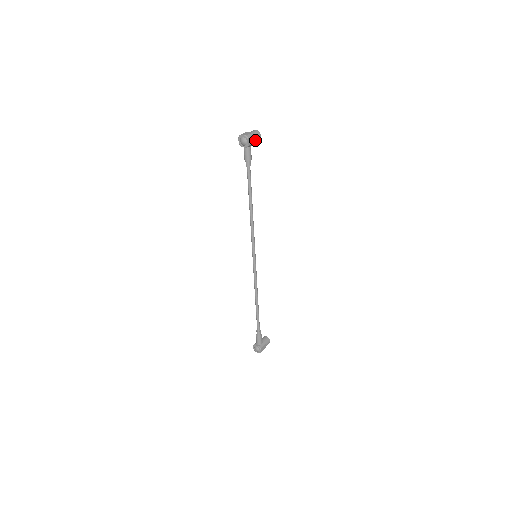
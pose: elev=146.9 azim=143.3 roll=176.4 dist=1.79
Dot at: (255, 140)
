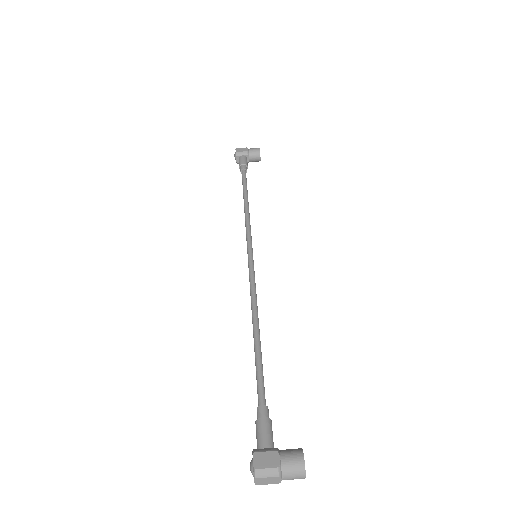
Dot at: occluded
